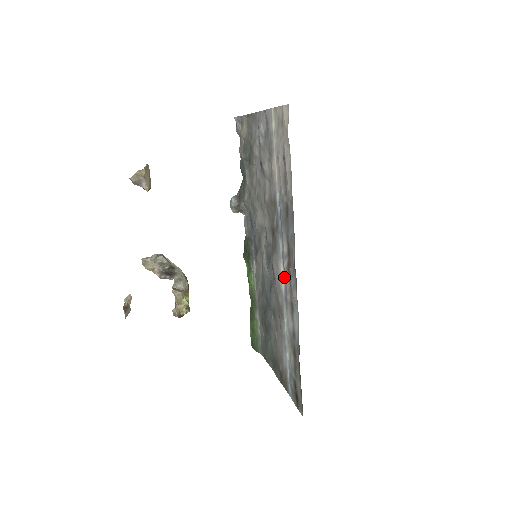
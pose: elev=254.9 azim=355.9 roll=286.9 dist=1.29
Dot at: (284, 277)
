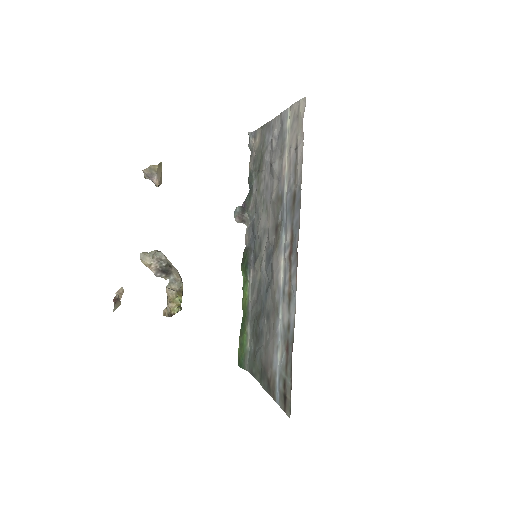
Dot at: (284, 269)
